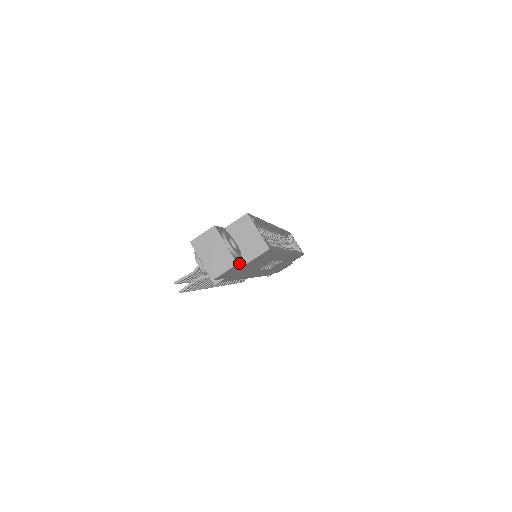
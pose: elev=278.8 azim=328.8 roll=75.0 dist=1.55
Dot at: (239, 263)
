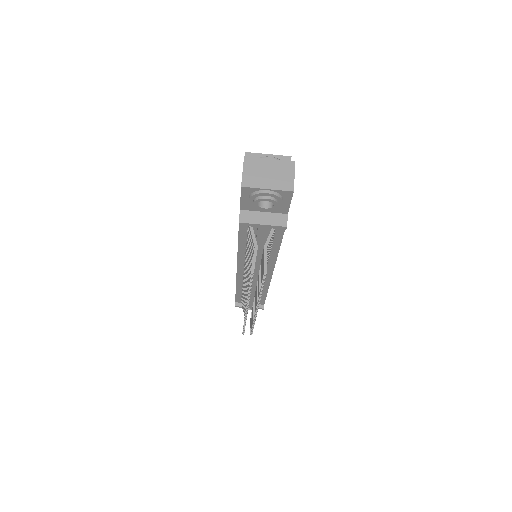
Dot at: occluded
